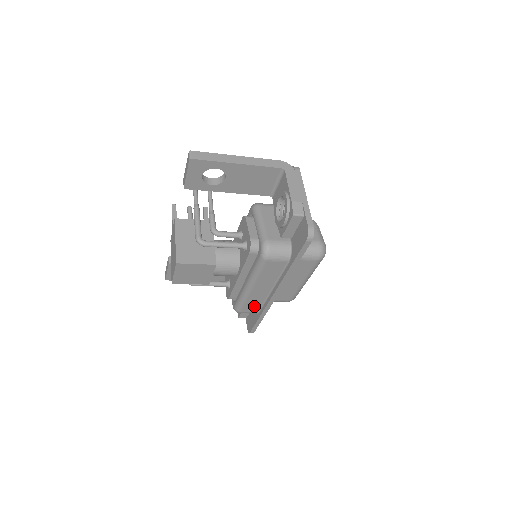
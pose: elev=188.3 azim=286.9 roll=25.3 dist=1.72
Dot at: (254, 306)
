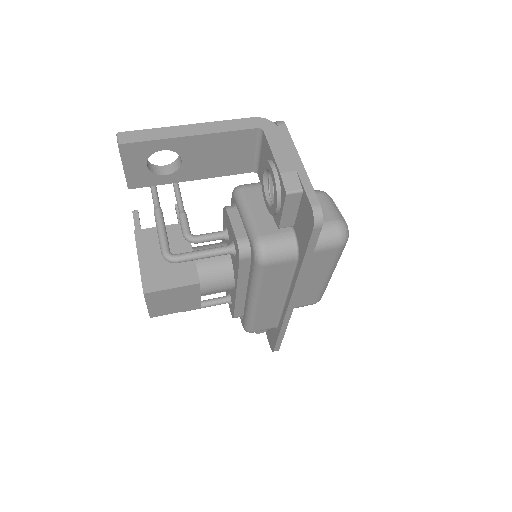
Dot at: (268, 321)
